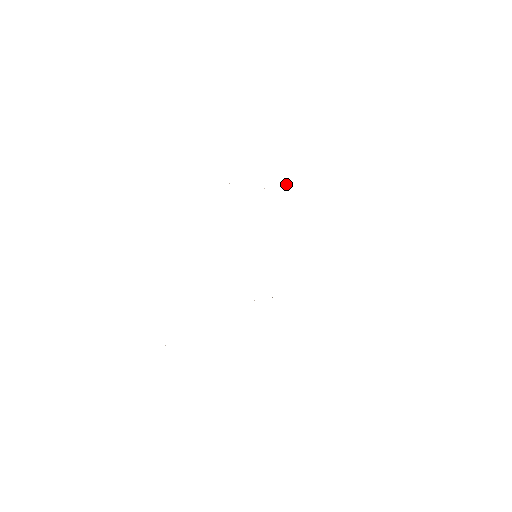
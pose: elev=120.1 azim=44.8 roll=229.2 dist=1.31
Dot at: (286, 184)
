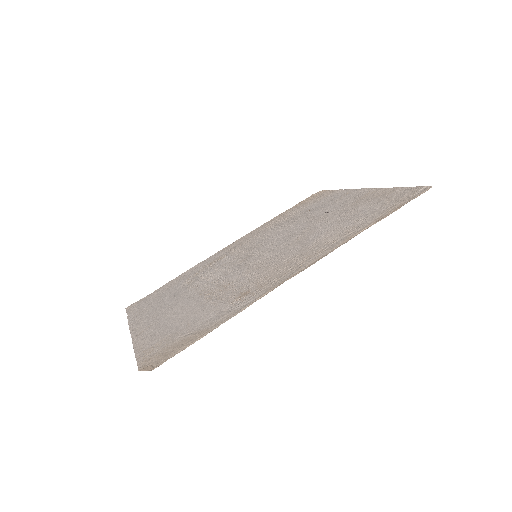
Dot at: (265, 285)
